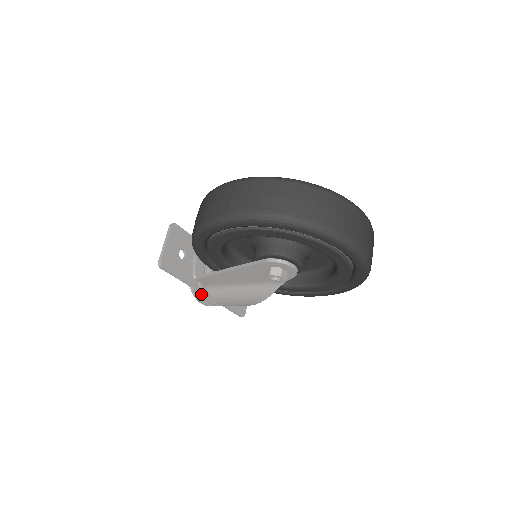
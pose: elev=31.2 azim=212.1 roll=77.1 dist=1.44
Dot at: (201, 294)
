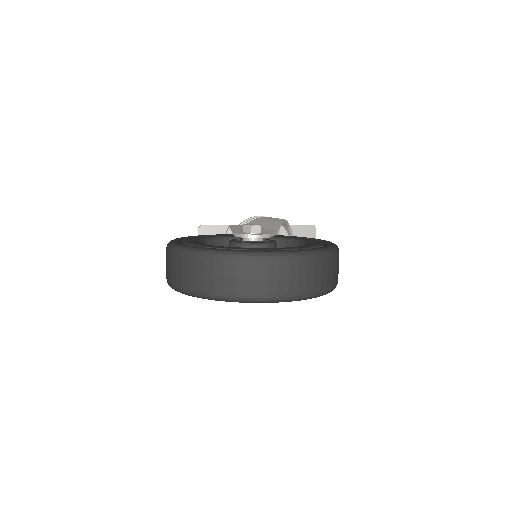
Dot at: occluded
